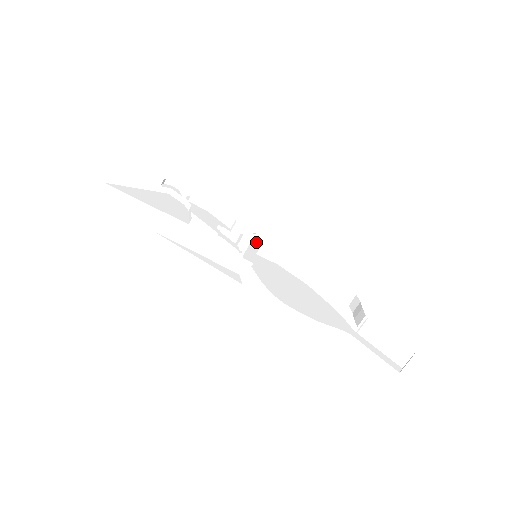
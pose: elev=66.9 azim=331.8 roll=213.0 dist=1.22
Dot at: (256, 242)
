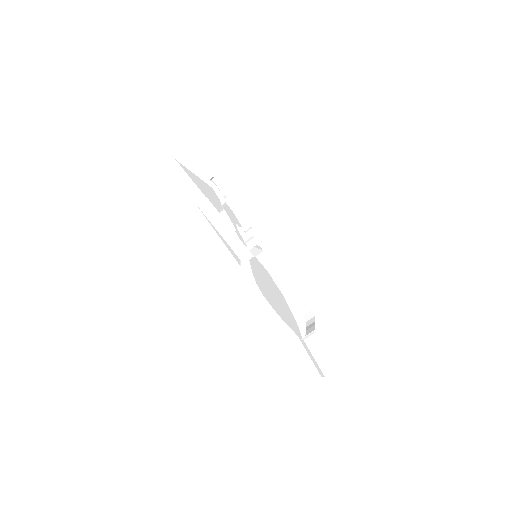
Dot at: (260, 248)
